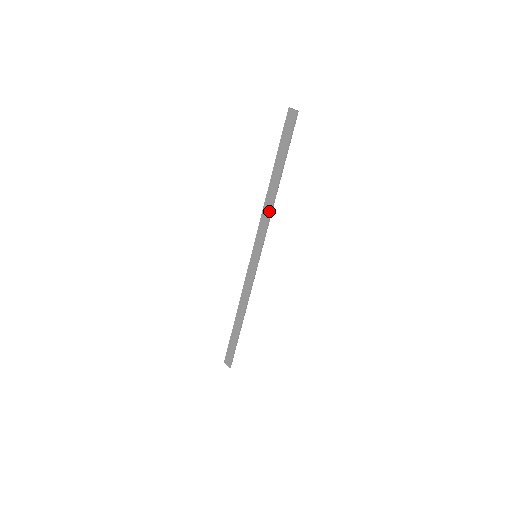
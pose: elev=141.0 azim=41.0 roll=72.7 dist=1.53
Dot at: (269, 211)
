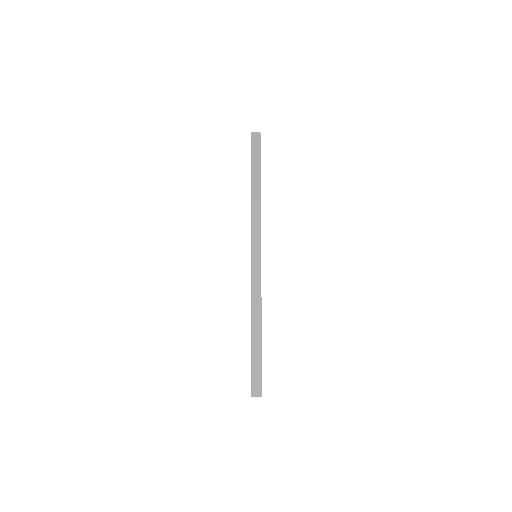
Dot at: (259, 210)
